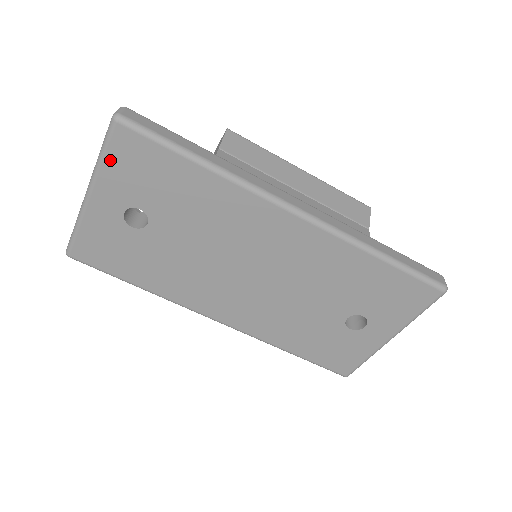
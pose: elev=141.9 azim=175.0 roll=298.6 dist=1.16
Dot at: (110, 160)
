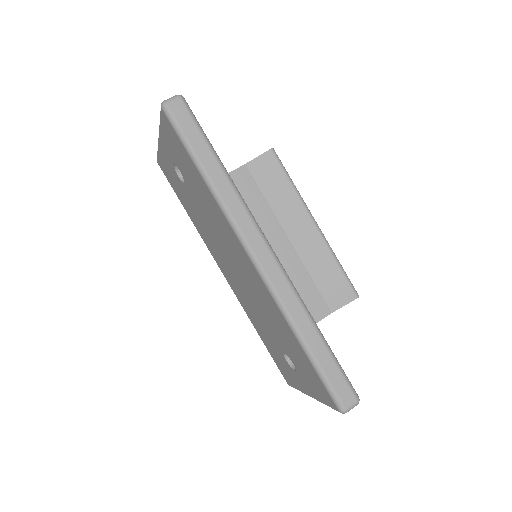
Dot at: (163, 128)
